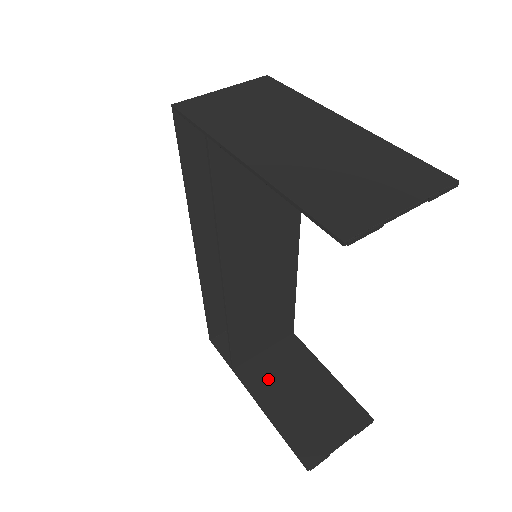
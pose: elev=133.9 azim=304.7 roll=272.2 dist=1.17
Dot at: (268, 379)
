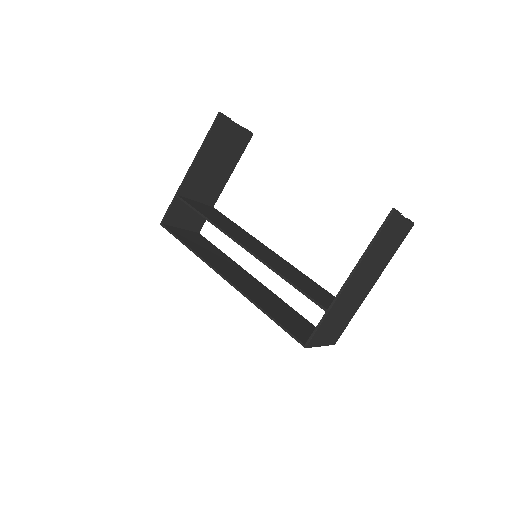
Dot at: occluded
